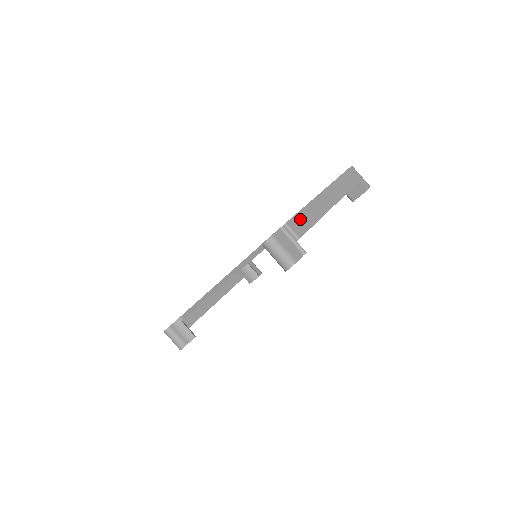
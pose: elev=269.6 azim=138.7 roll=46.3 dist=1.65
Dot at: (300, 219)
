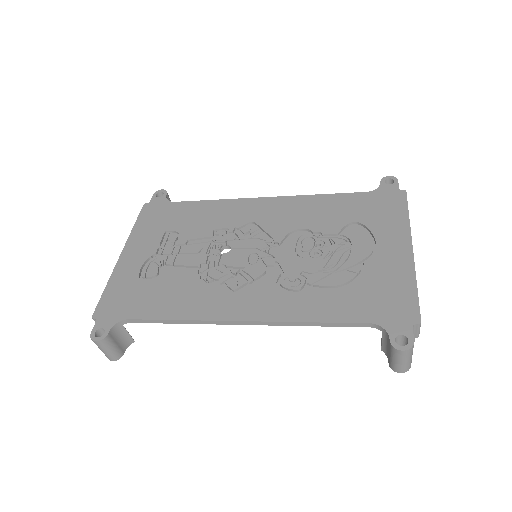
Dot at: occluded
